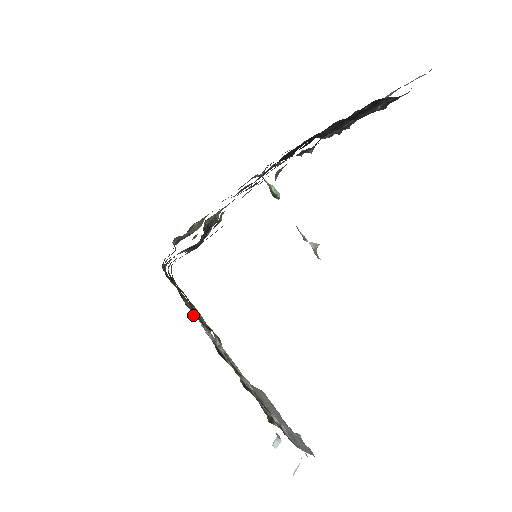
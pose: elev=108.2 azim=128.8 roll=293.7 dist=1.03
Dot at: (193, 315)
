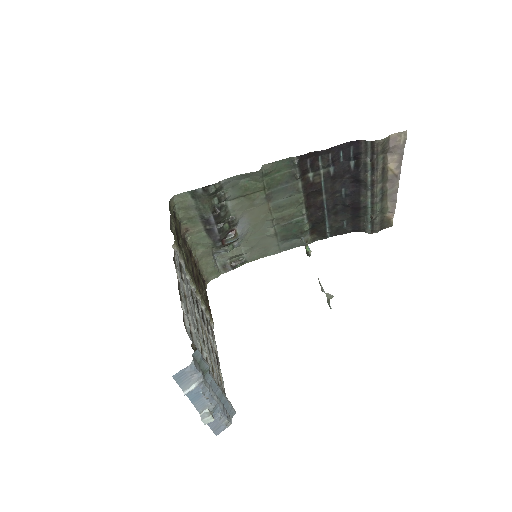
Dot at: occluded
